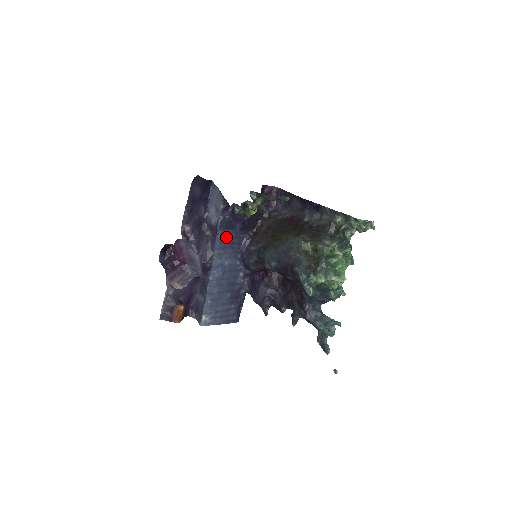
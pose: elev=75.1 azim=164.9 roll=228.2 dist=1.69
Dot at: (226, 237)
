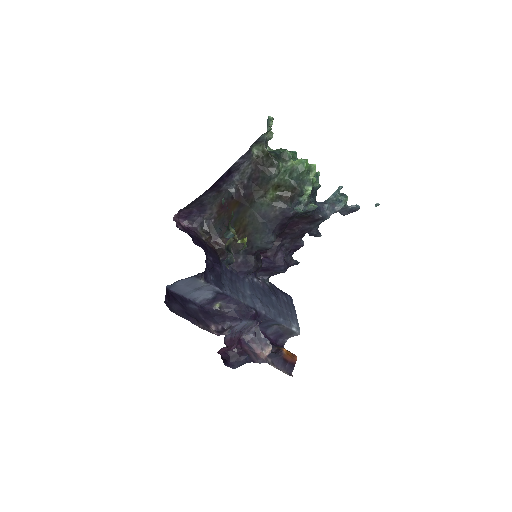
Dot at: (227, 285)
